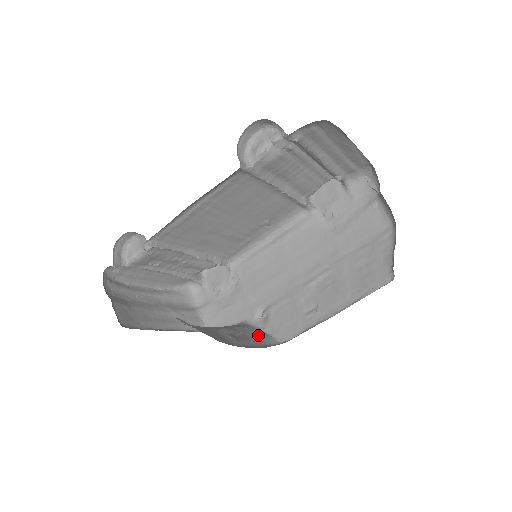
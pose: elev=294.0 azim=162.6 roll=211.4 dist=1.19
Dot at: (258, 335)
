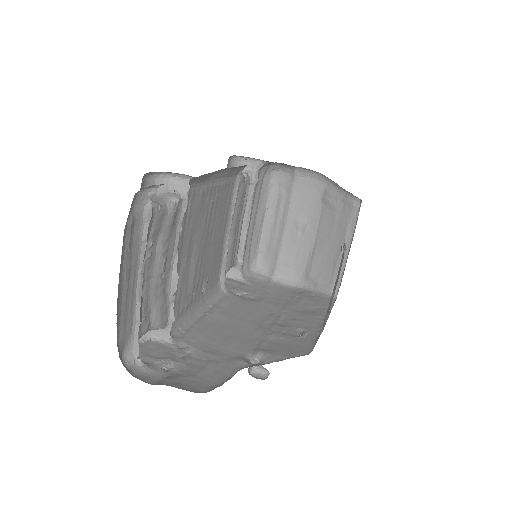
Dot at: occluded
